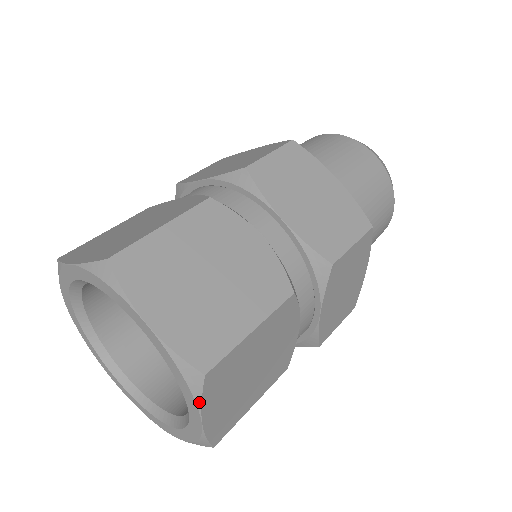
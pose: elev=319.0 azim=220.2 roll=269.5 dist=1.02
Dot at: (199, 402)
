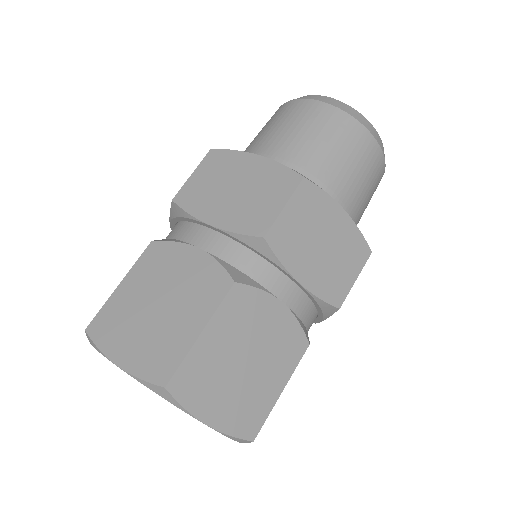
Dot at: occluded
